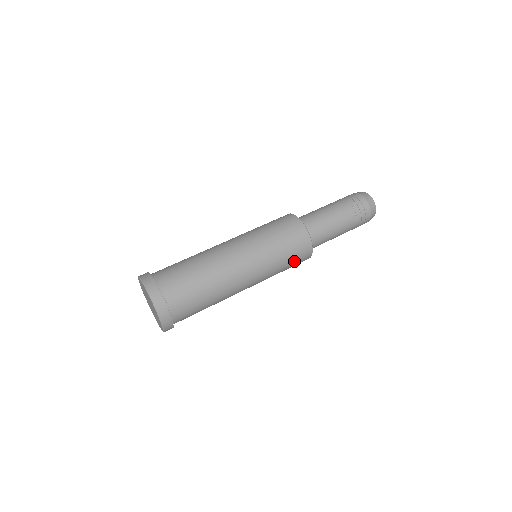
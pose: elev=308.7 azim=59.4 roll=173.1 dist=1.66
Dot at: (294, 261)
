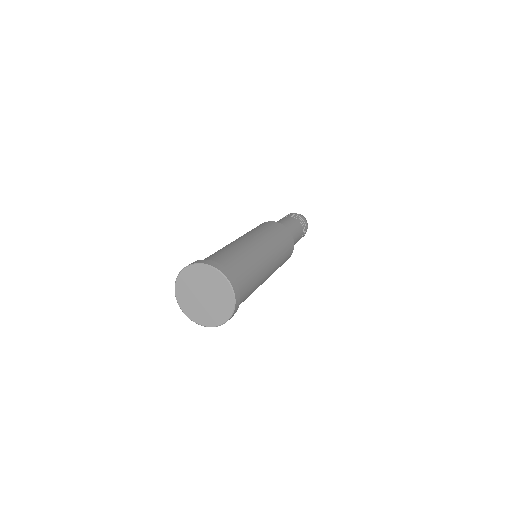
Dot at: (282, 264)
